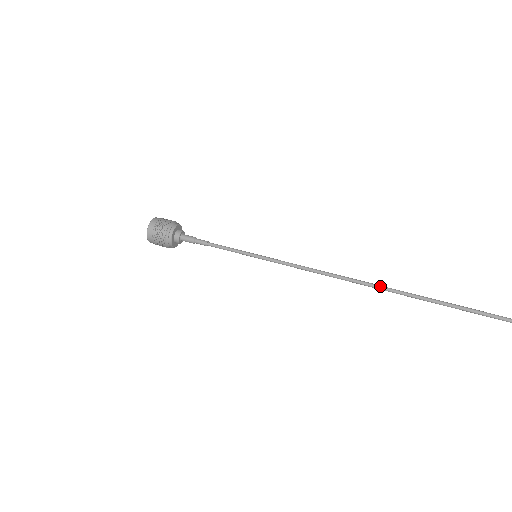
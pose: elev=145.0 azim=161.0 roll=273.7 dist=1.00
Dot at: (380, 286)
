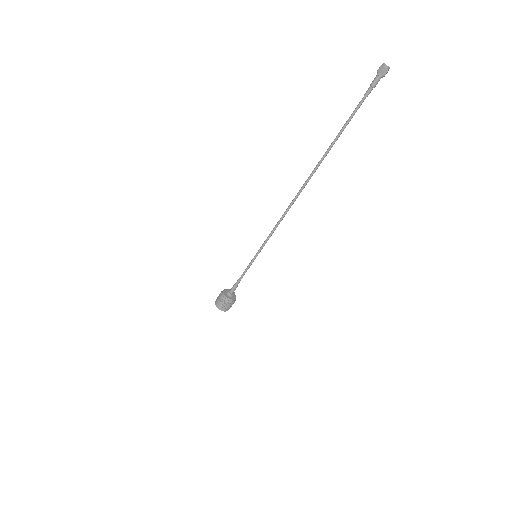
Dot at: (298, 194)
